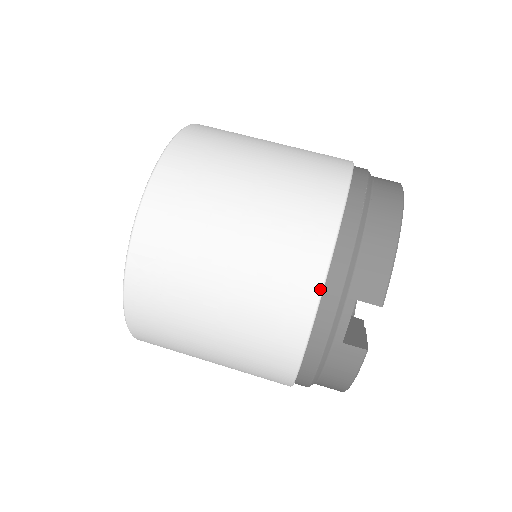
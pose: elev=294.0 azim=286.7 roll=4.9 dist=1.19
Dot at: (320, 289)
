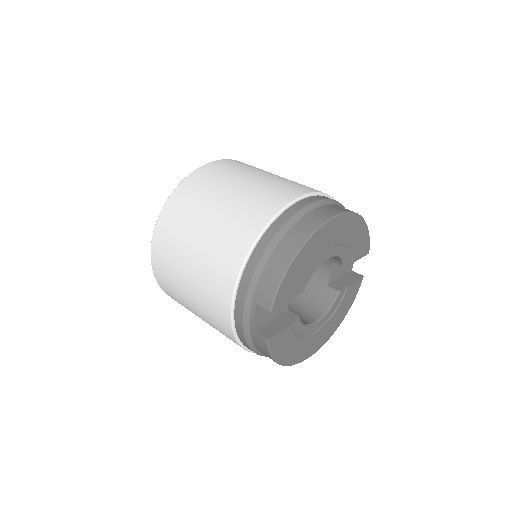
Dot at: (233, 293)
